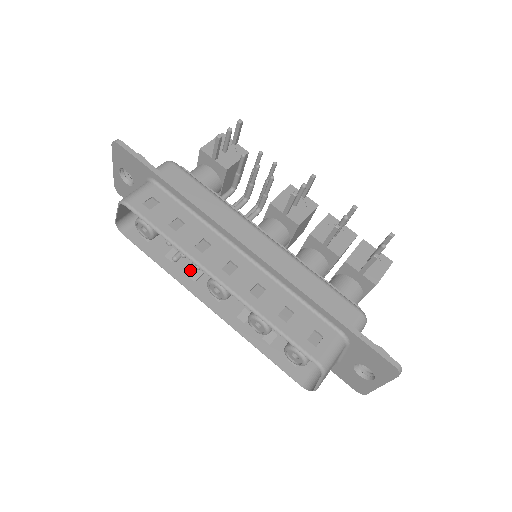
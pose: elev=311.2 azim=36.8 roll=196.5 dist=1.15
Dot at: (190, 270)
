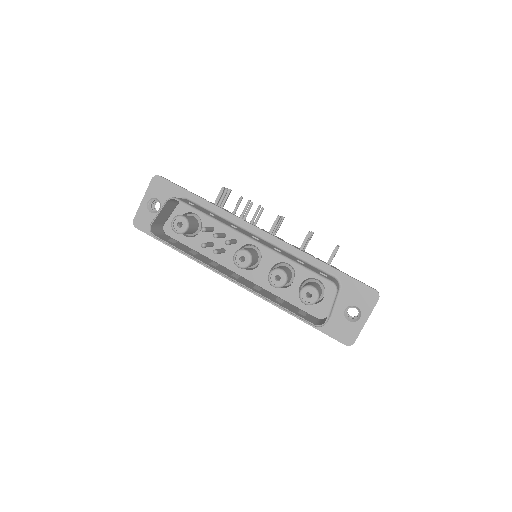
Dot at: (217, 251)
